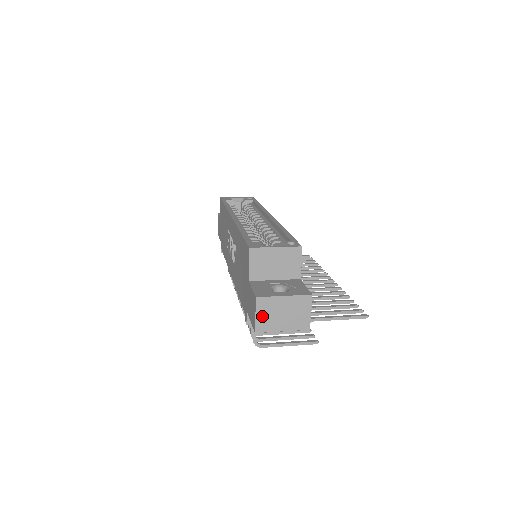
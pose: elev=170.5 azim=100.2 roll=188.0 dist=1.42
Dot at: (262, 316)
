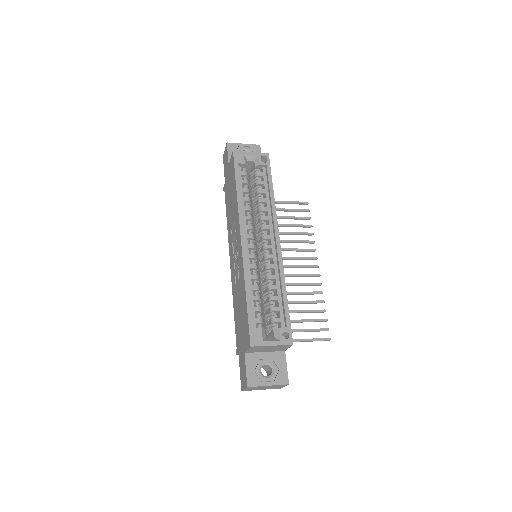
Dot at: (249, 389)
